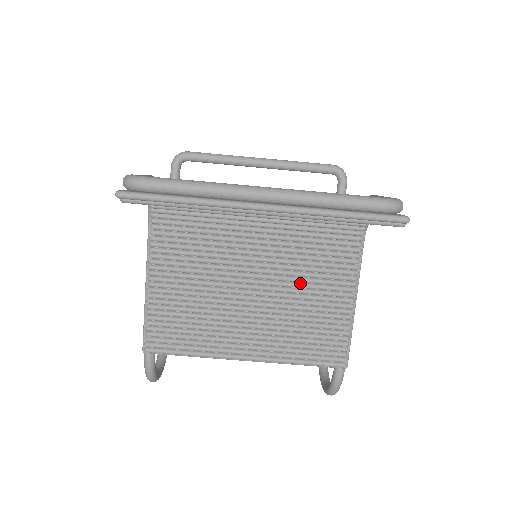
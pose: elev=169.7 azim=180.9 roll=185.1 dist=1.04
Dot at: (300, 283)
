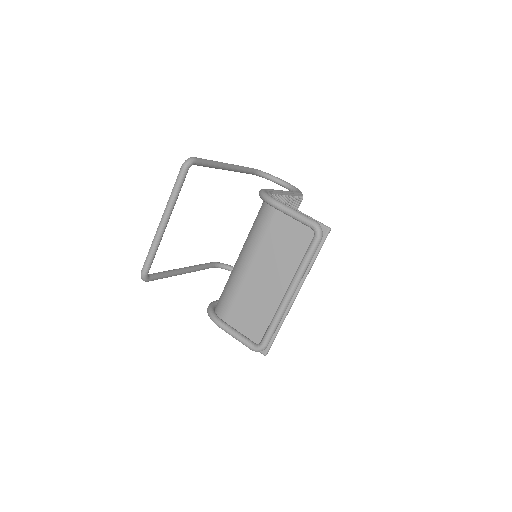
Dot at: occluded
